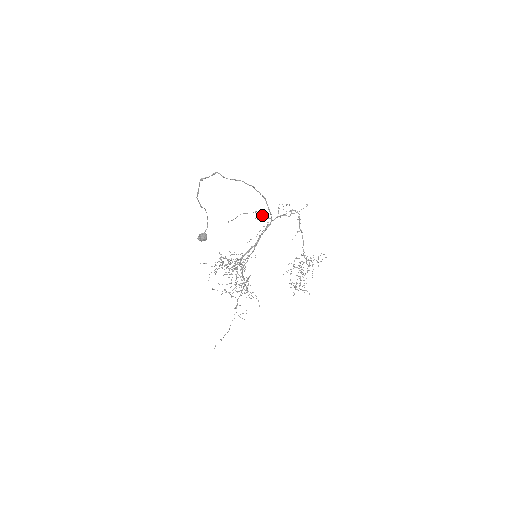
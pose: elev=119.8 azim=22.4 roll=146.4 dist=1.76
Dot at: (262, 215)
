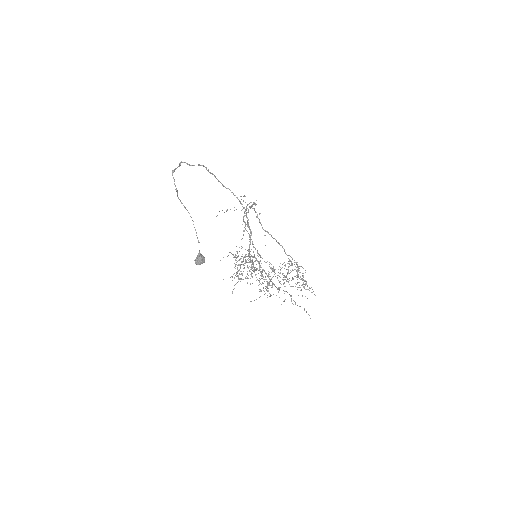
Dot at: (234, 210)
